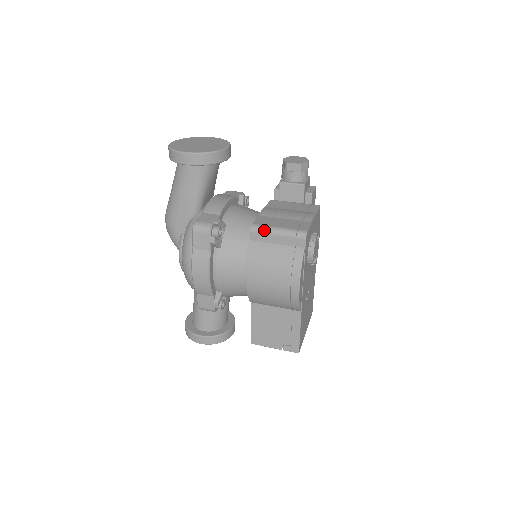
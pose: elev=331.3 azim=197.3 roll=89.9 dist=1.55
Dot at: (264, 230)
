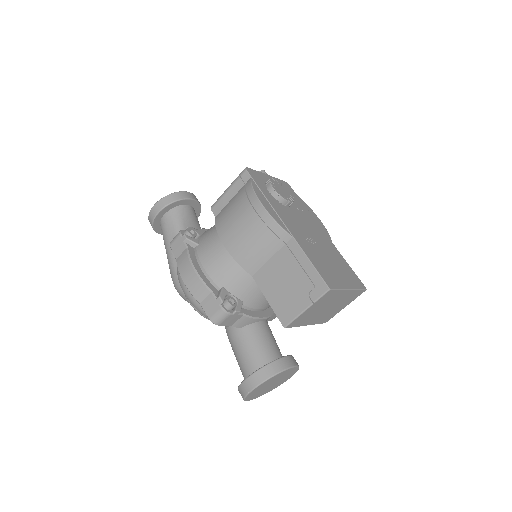
Dot at: (219, 198)
